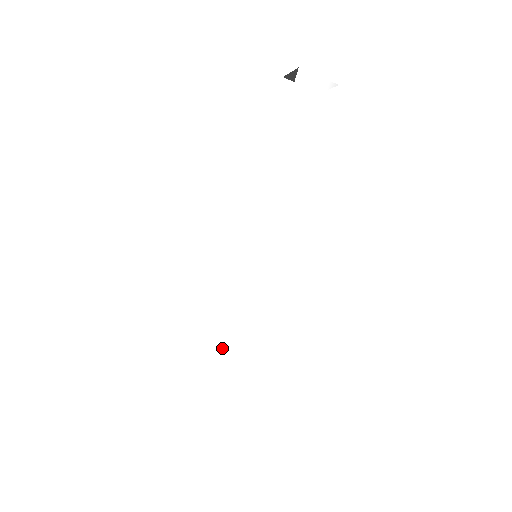
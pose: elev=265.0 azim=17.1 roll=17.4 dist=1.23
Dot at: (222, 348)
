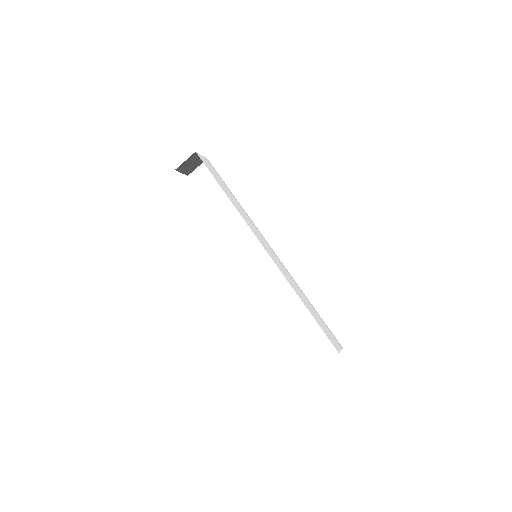
Dot at: (303, 300)
